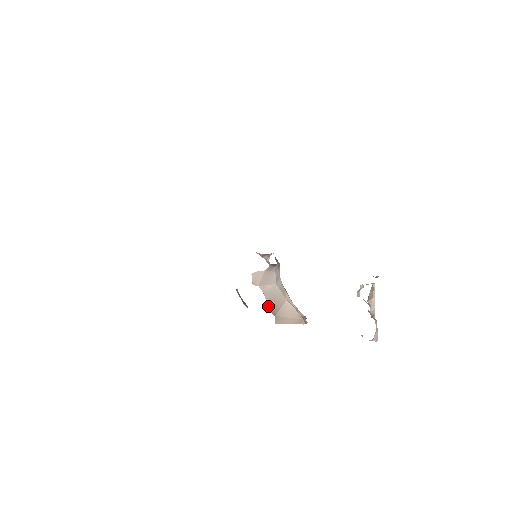
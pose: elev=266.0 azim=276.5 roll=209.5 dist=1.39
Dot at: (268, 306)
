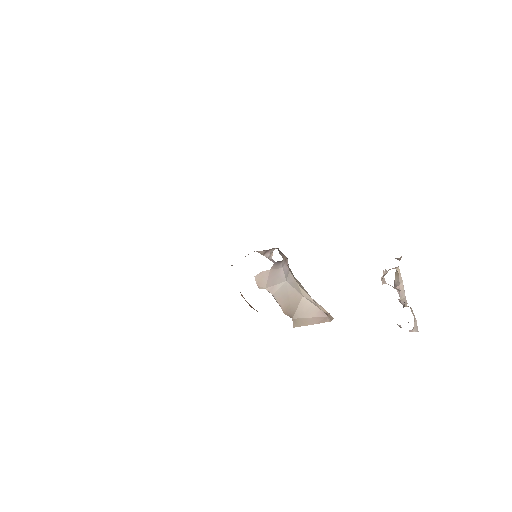
Dot at: occluded
